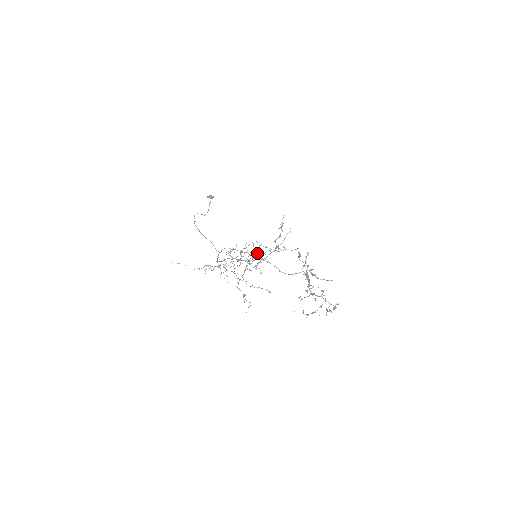
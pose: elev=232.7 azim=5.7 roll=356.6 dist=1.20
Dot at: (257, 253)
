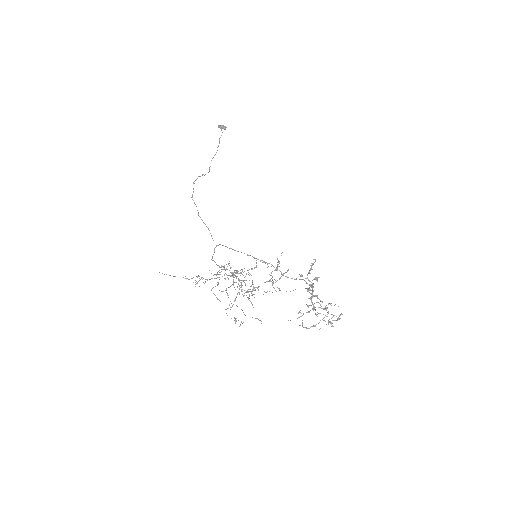
Dot at: occluded
